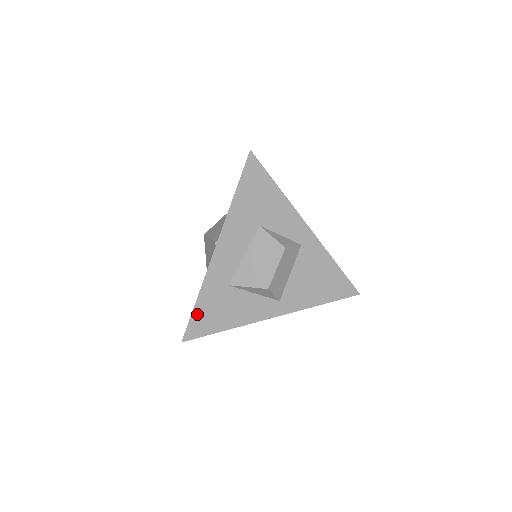
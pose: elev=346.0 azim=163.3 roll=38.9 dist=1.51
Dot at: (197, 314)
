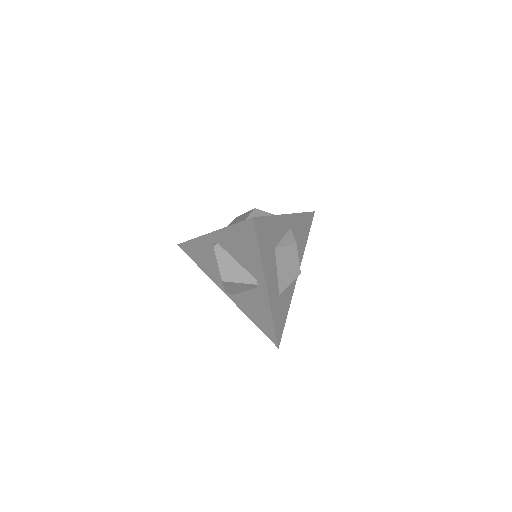
Dot at: (277, 328)
